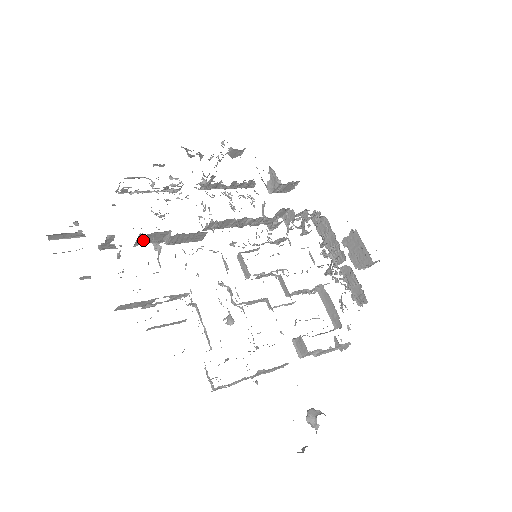
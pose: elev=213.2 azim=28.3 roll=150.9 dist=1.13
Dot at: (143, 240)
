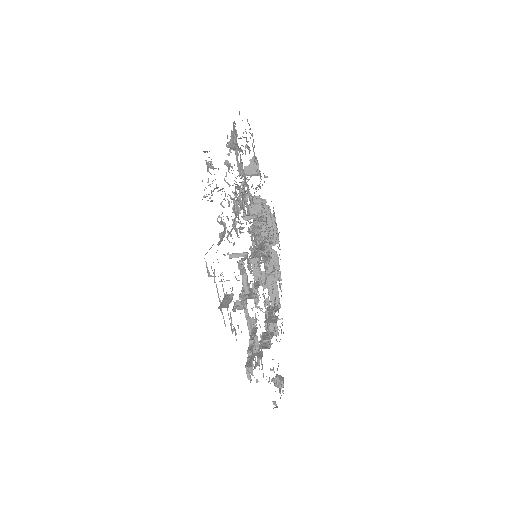
Dot at: occluded
